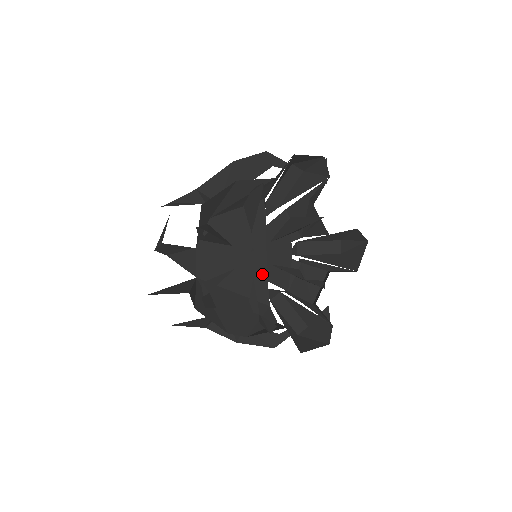
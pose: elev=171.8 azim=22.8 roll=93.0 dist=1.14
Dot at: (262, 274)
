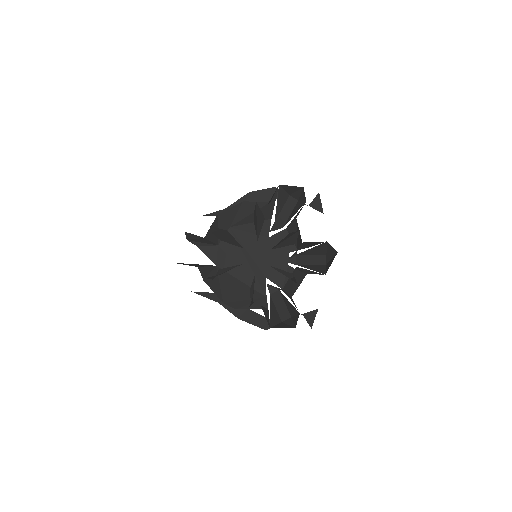
Dot at: (262, 272)
